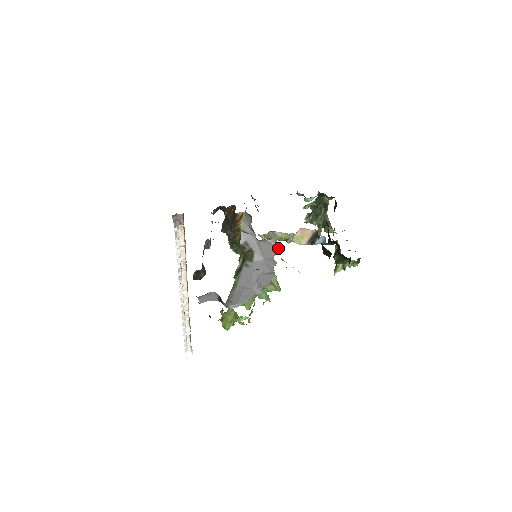
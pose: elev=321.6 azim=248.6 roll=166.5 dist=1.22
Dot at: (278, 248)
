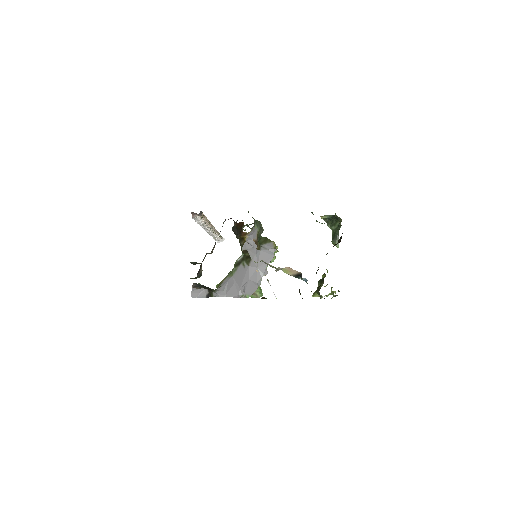
Dot at: (275, 258)
